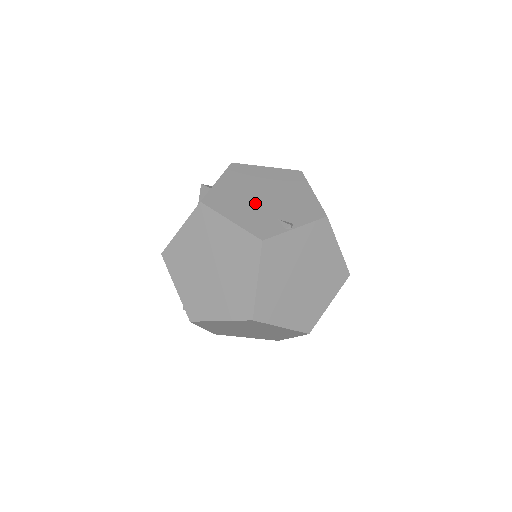
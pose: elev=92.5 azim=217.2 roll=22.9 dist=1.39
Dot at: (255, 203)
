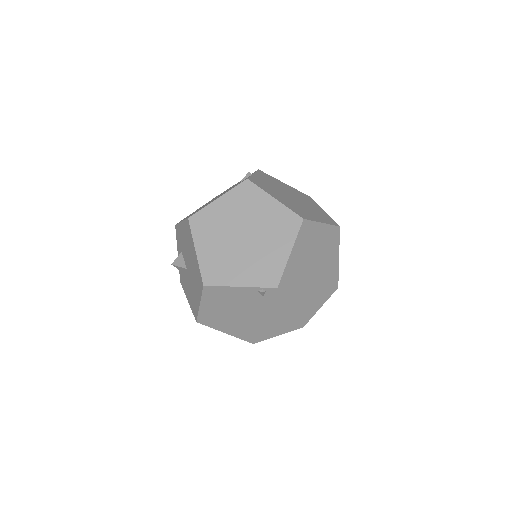
Dot at: (217, 197)
